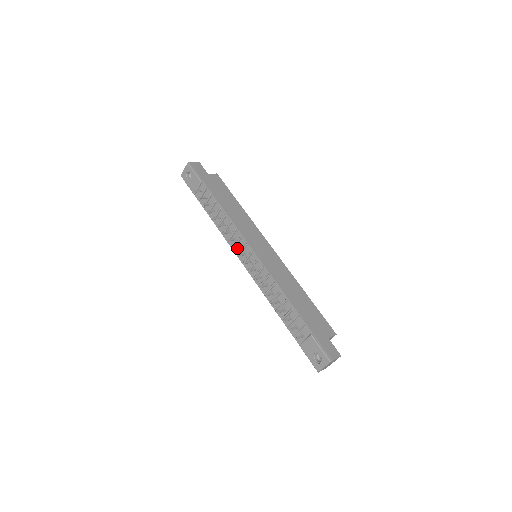
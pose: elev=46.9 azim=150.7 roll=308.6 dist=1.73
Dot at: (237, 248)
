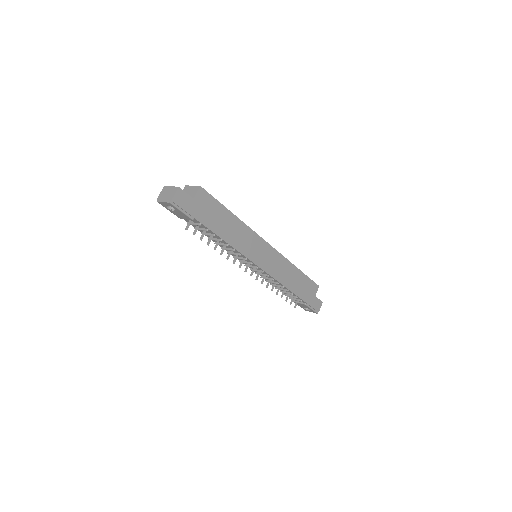
Dot at: occluded
